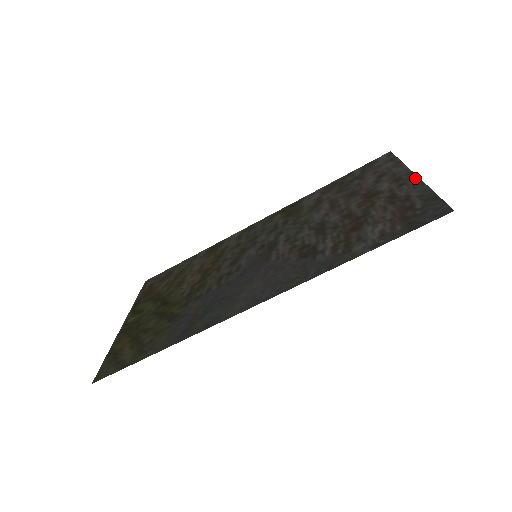
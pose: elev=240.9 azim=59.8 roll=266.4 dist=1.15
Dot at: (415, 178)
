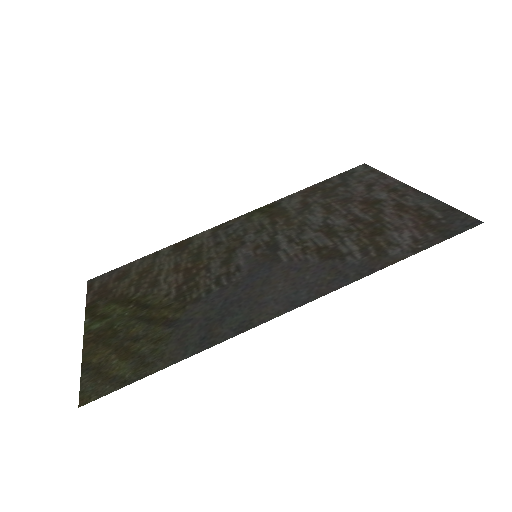
Dot at: (415, 190)
